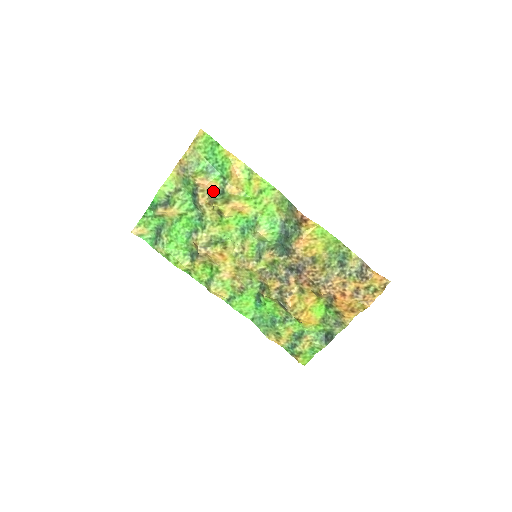
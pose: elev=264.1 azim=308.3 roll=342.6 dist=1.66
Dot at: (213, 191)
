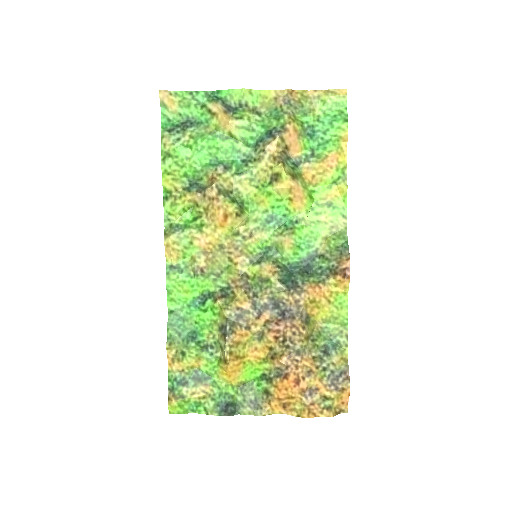
Dot at: (289, 152)
